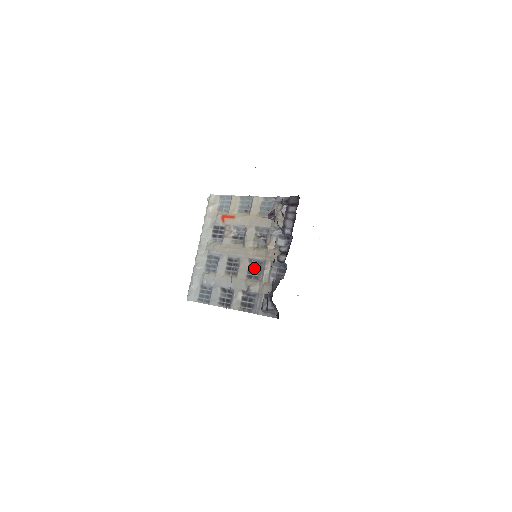
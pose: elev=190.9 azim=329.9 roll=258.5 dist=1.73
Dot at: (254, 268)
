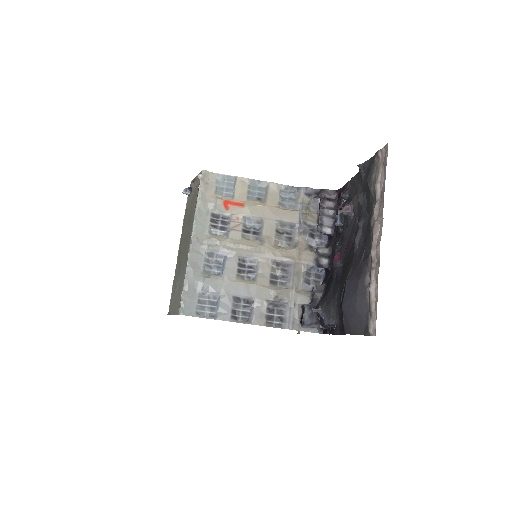
Dot at: (279, 272)
